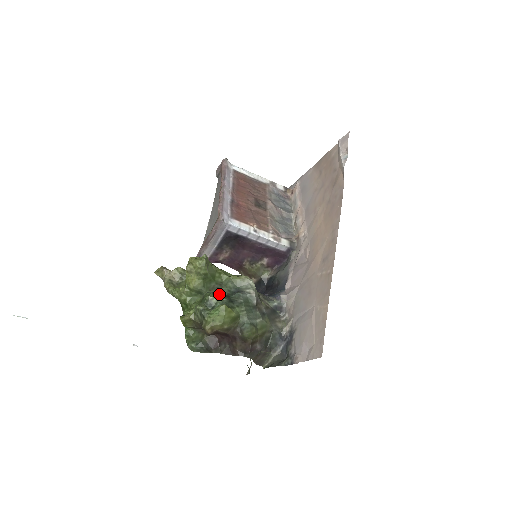
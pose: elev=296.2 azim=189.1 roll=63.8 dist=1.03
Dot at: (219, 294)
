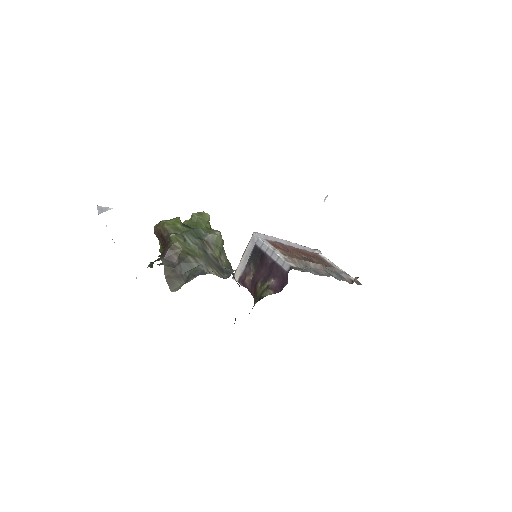
Dot at: occluded
